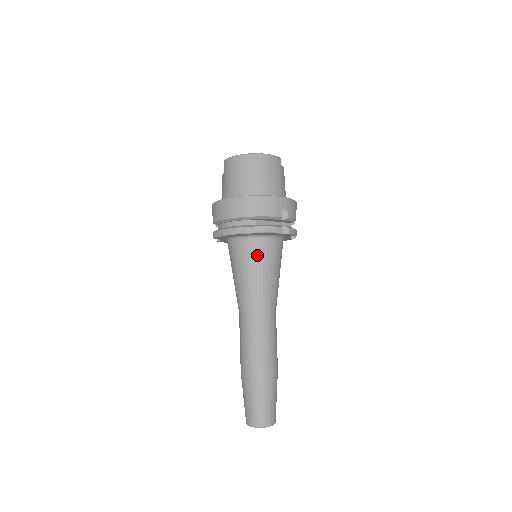
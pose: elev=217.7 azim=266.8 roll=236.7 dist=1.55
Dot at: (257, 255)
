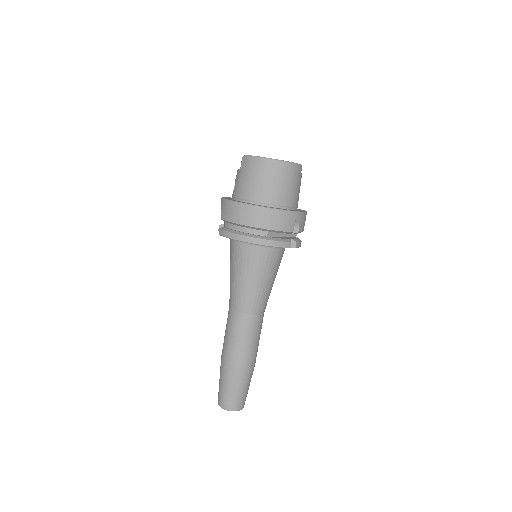
Dot at: (260, 262)
